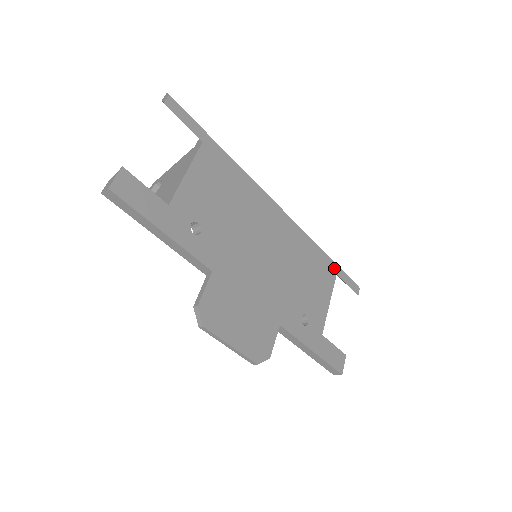
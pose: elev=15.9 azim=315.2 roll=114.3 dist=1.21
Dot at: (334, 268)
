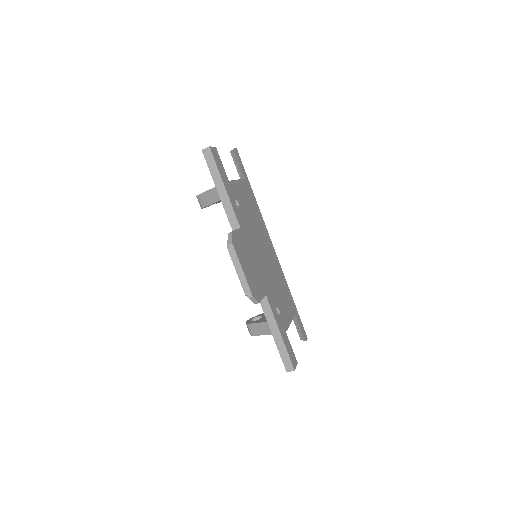
Dot at: (295, 308)
